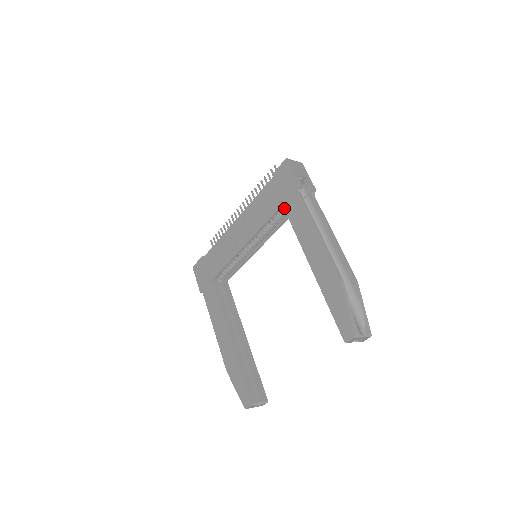
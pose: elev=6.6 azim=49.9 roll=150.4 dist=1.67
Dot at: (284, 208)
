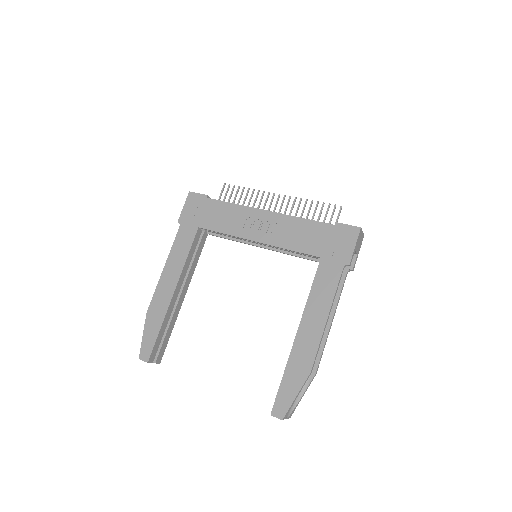
Dot at: (320, 262)
